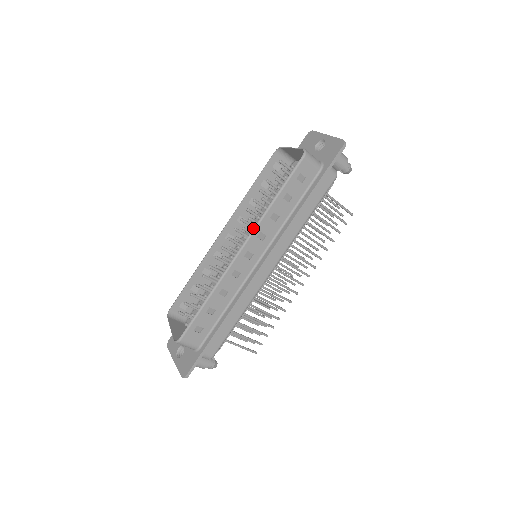
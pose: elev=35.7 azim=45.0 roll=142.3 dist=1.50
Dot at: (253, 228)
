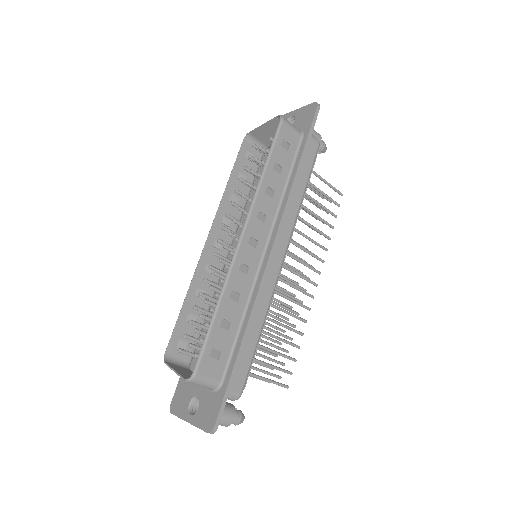
Dot at: occluded
